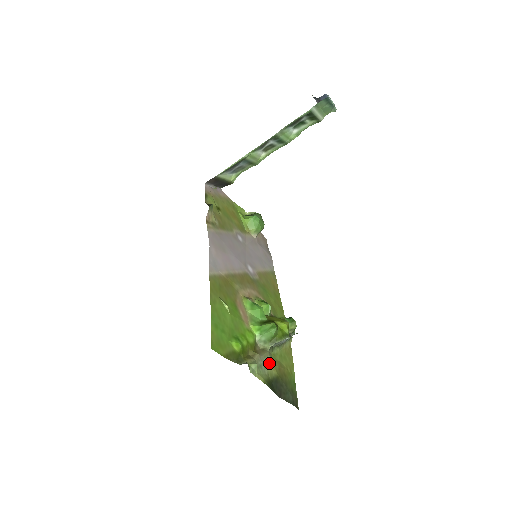
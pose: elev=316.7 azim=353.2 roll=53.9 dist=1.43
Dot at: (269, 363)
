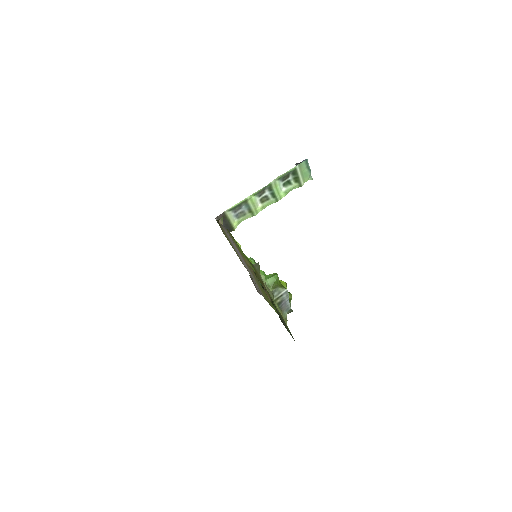
Dot at: (273, 299)
